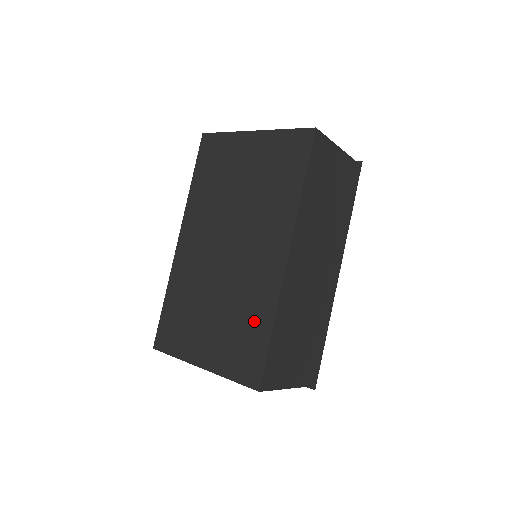
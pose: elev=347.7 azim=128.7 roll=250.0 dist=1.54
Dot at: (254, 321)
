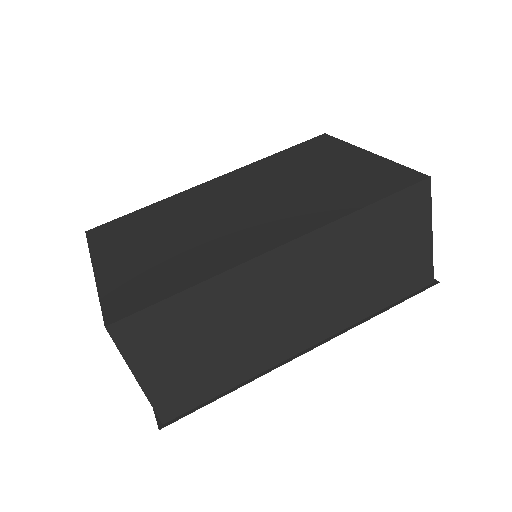
Dot at: (185, 269)
